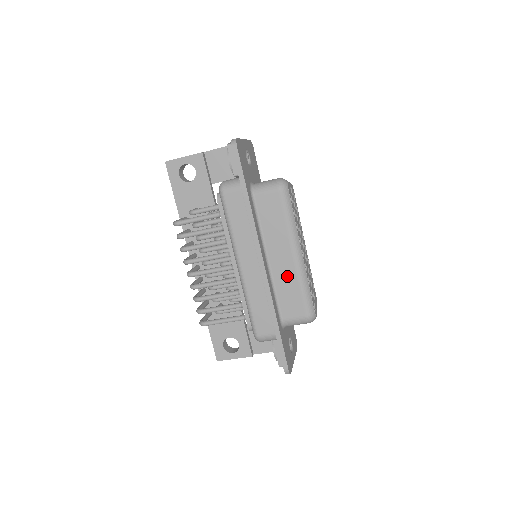
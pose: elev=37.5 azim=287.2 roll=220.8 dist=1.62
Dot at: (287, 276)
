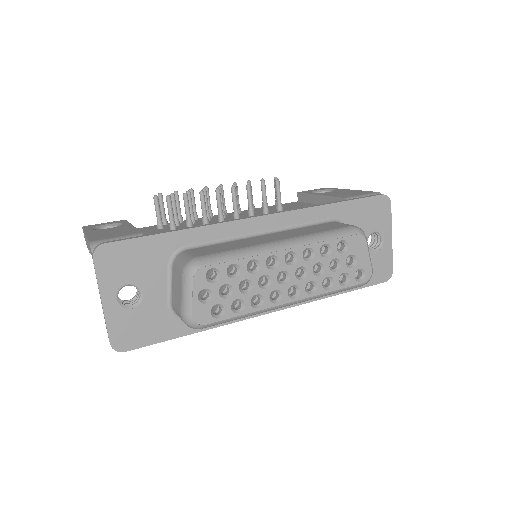
Dot at: occluded
